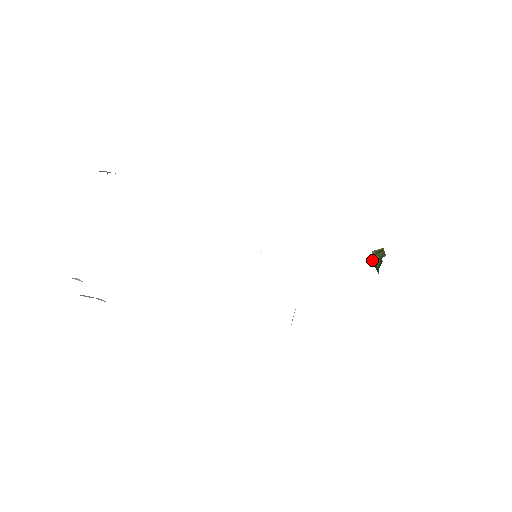
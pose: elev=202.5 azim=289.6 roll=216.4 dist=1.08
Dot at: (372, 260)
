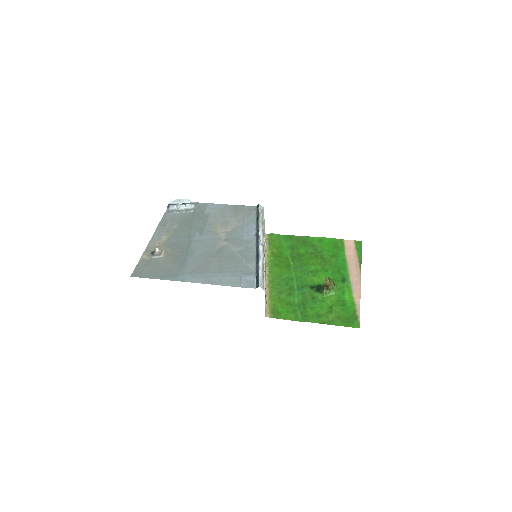
Dot at: occluded
